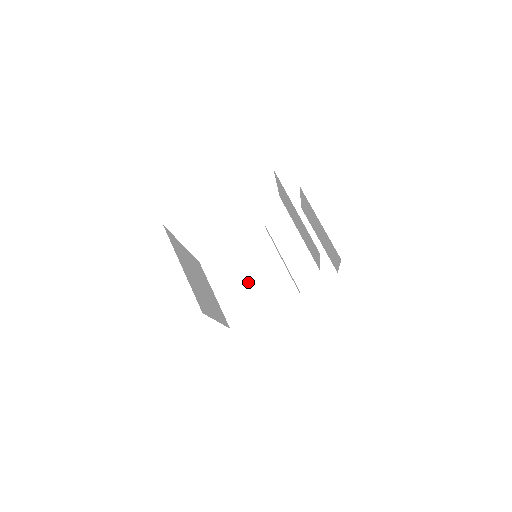
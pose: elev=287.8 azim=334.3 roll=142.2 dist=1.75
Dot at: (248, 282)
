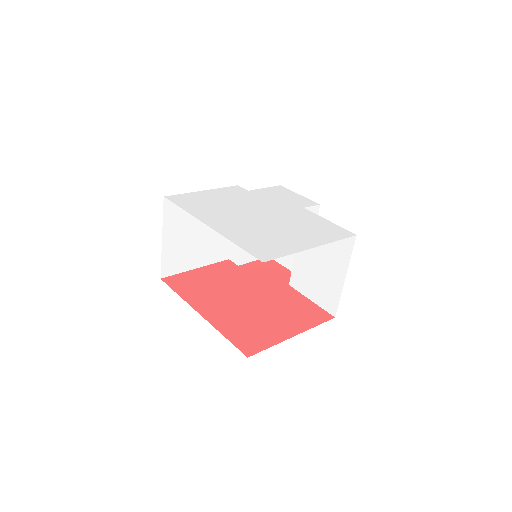
Dot at: (197, 235)
